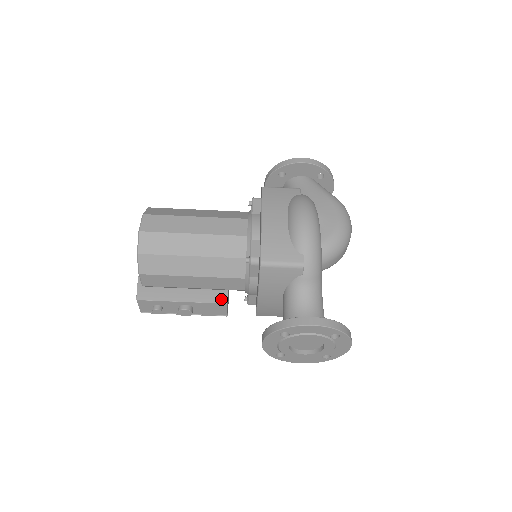
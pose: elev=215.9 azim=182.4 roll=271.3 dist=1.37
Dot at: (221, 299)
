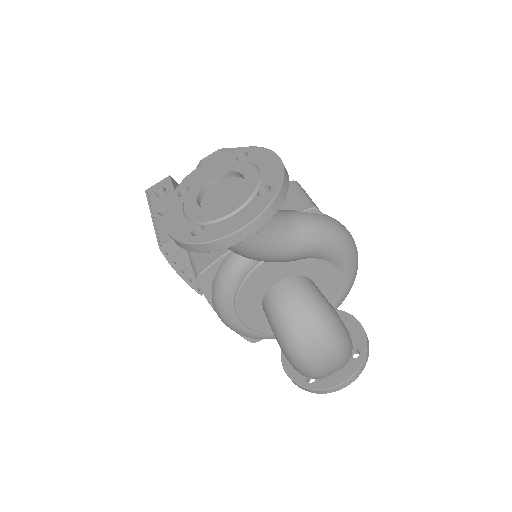
Dot at: occluded
